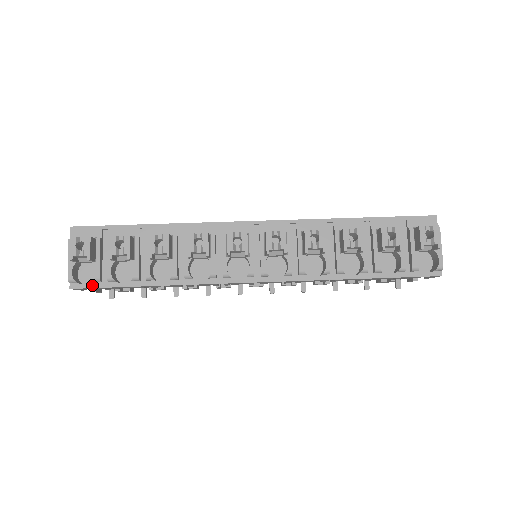
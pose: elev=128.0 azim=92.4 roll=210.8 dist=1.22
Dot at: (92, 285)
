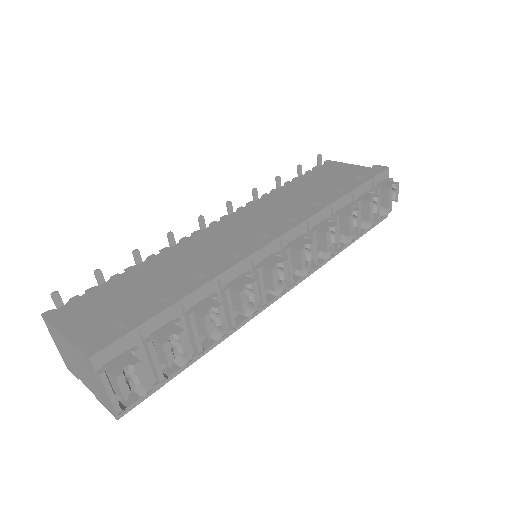
Dot at: (142, 399)
